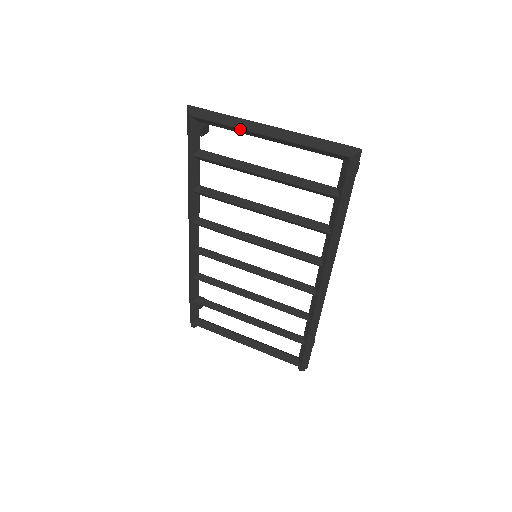
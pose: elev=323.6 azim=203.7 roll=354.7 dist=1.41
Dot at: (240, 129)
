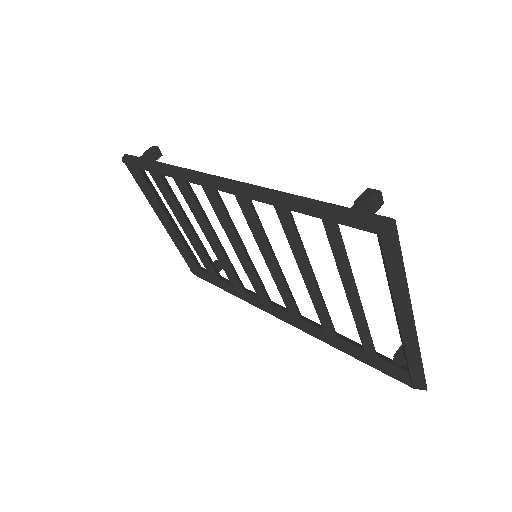
Dot at: (393, 297)
